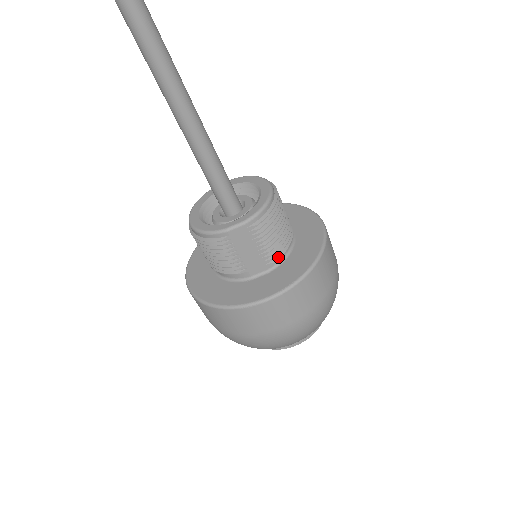
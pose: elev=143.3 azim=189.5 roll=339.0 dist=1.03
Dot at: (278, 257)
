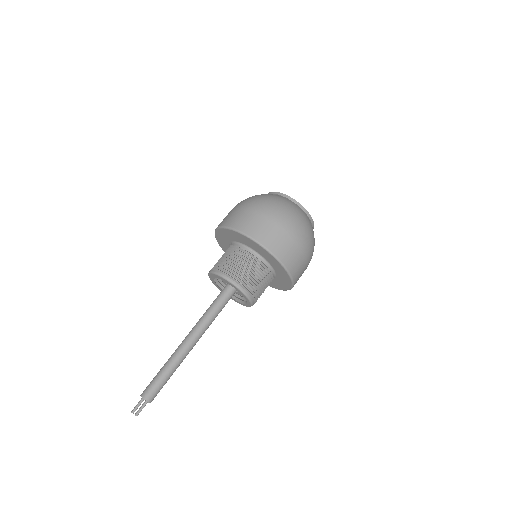
Dot at: (272, 277)
